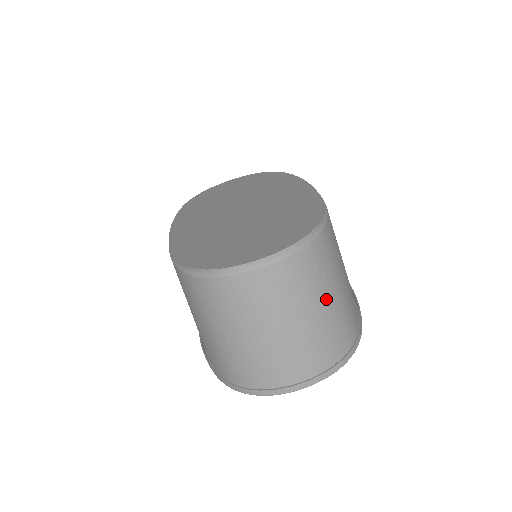
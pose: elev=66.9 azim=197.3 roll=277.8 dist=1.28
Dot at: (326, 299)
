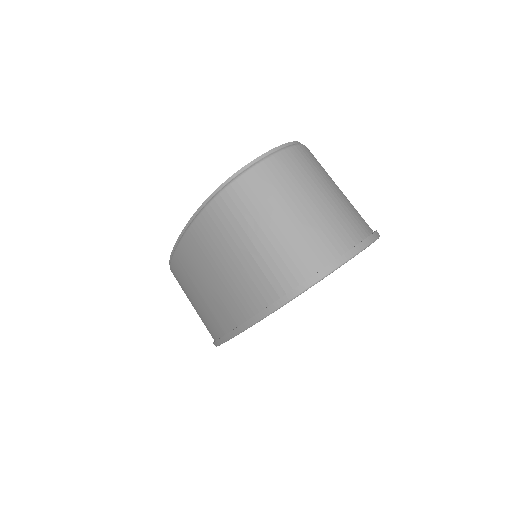
Dot at: (335, 187)
